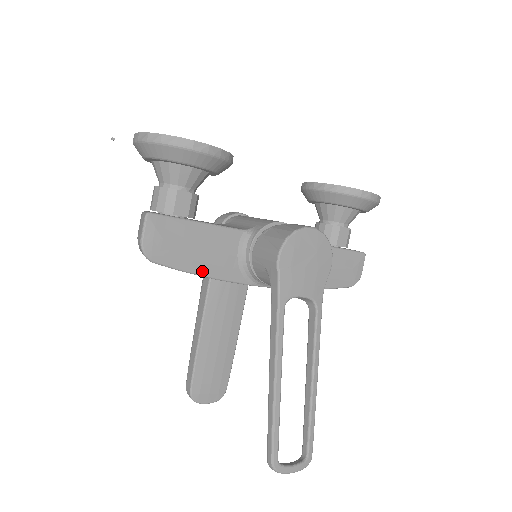
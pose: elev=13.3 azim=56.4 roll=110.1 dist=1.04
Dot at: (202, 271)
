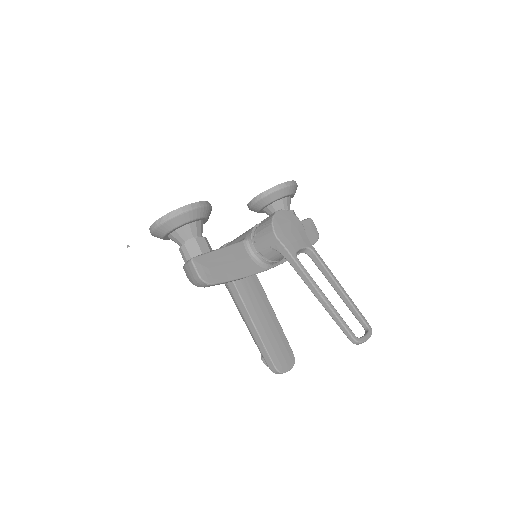
Dot at: (238, 275)
